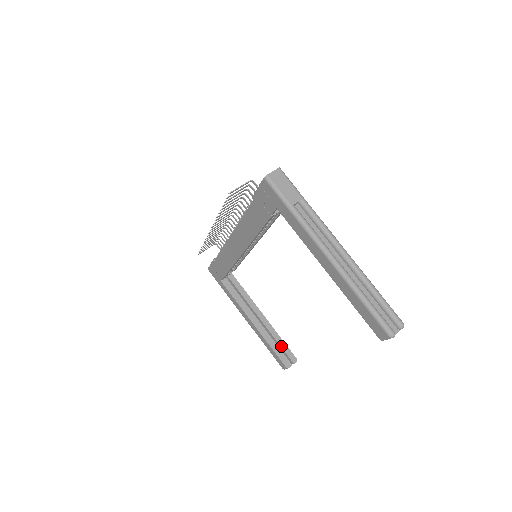
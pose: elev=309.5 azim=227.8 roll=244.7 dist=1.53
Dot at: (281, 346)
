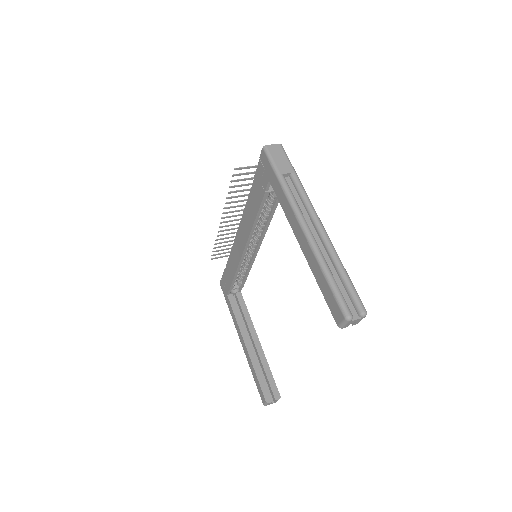
Dot at: (268, 377)
